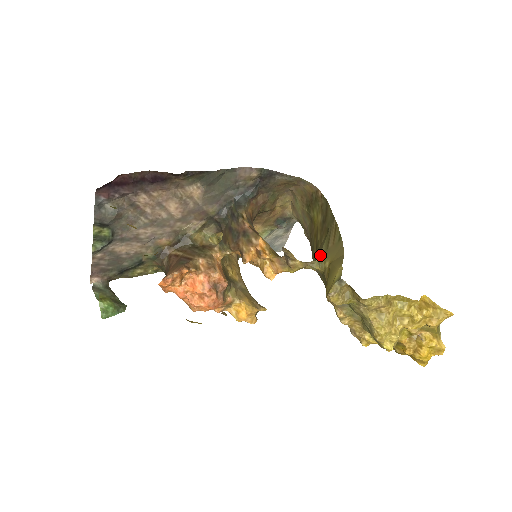
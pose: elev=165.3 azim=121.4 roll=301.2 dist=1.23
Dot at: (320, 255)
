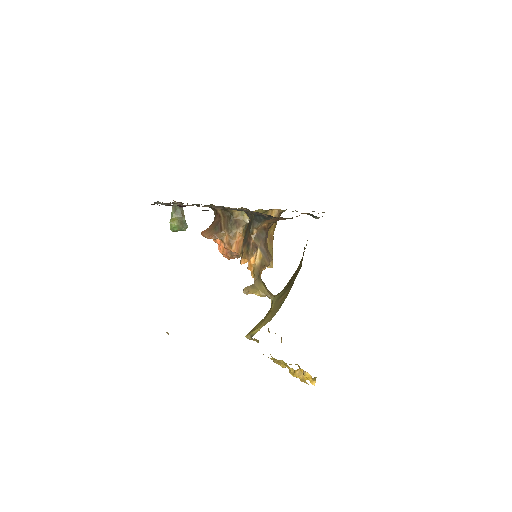
Dot at: (277, 296)
